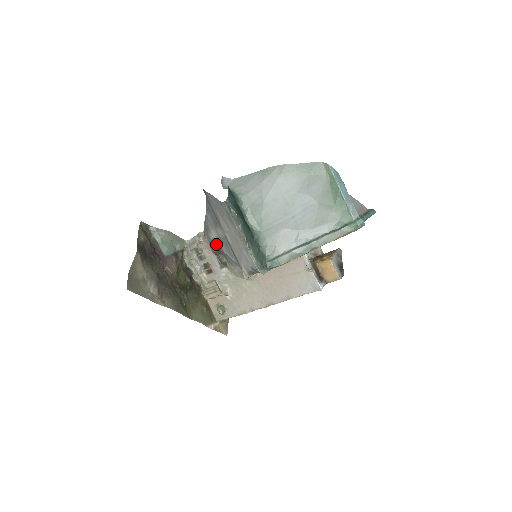
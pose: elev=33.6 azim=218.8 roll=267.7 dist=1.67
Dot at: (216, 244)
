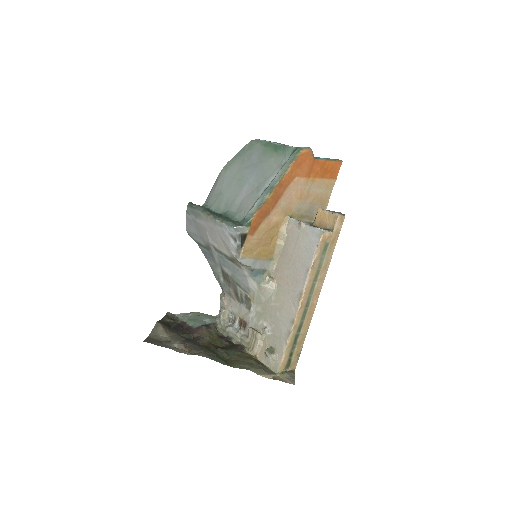
Dot at: (226, 281)
